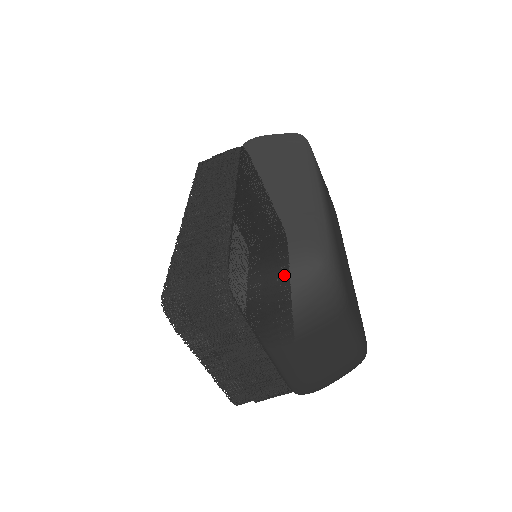
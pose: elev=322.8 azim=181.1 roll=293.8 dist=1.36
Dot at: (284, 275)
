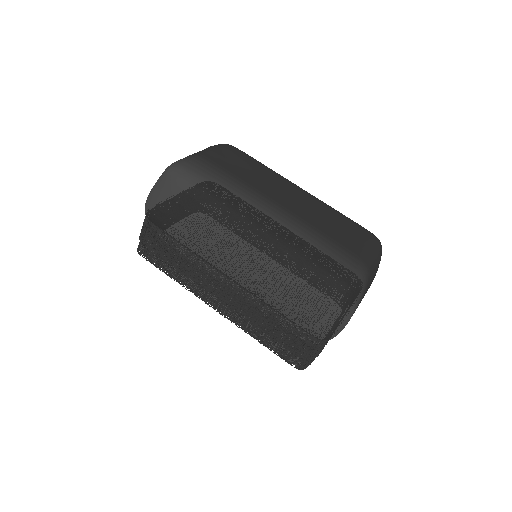
Dot at: (343, 314)
